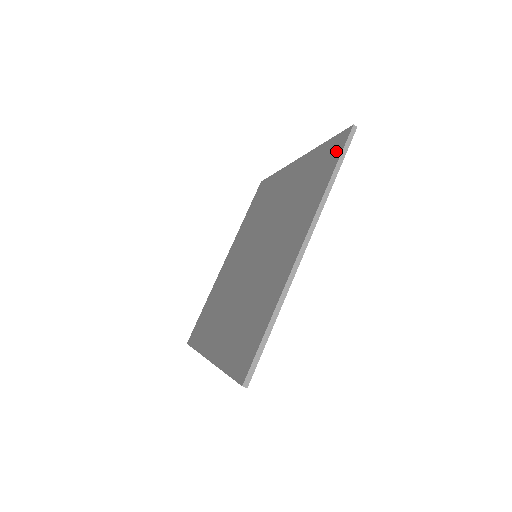
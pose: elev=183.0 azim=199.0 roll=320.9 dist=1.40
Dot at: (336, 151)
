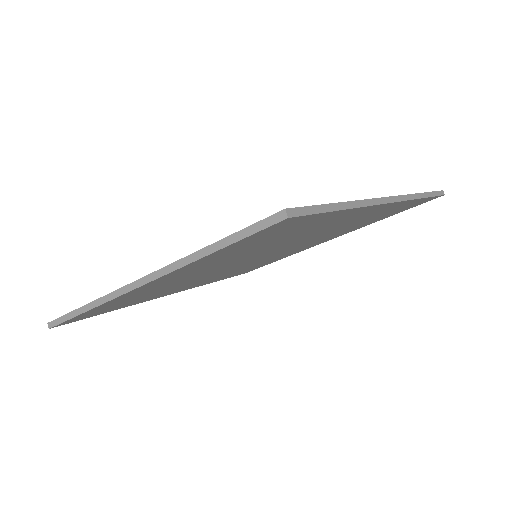
Dot at: occluded
